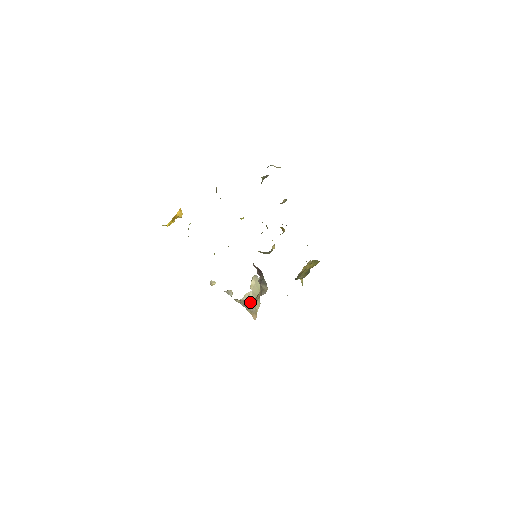
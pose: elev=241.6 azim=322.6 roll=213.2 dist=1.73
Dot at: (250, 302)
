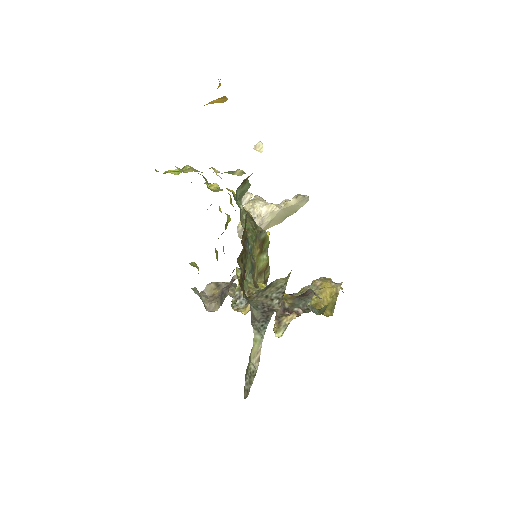
Dot at: (264, 220)
